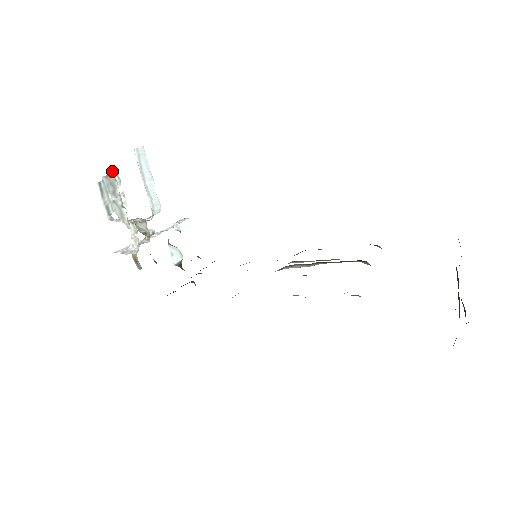
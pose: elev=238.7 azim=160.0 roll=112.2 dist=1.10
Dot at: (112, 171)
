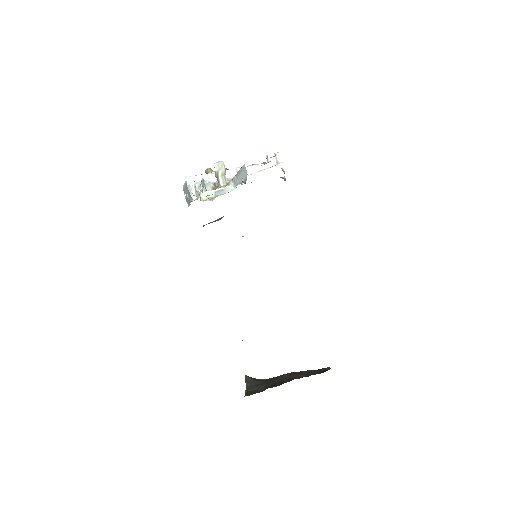
Dot at: (203, 181)
